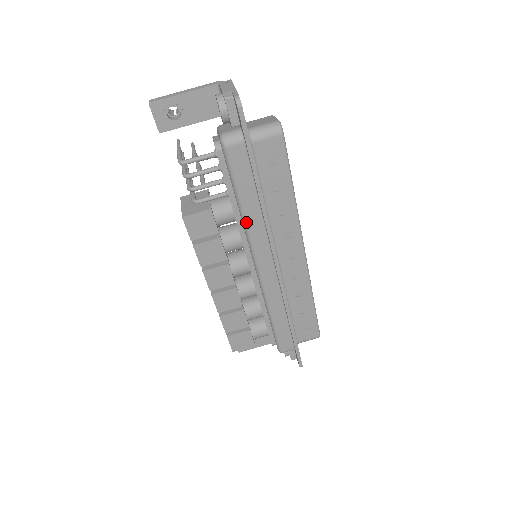
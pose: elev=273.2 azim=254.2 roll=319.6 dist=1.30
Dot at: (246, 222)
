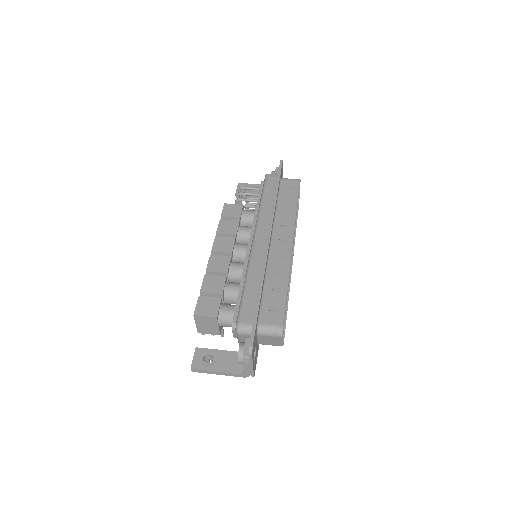
Dot at: (261, 209)
